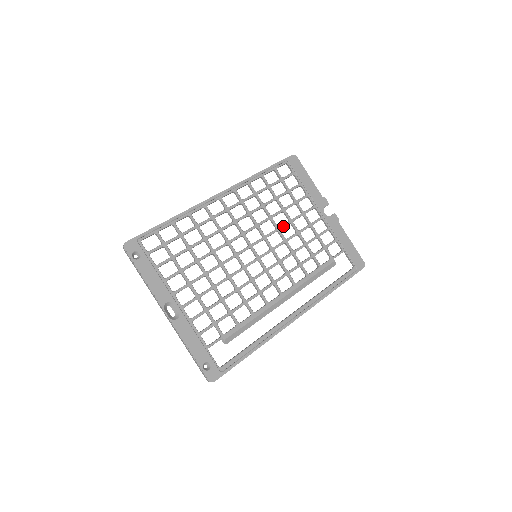
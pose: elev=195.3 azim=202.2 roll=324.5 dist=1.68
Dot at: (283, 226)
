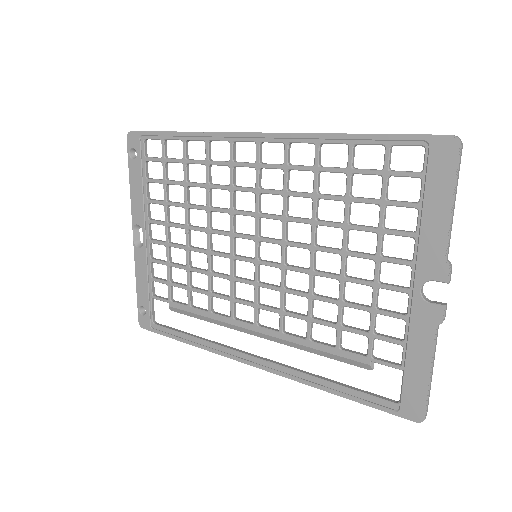
Dot at: (323, 249)
